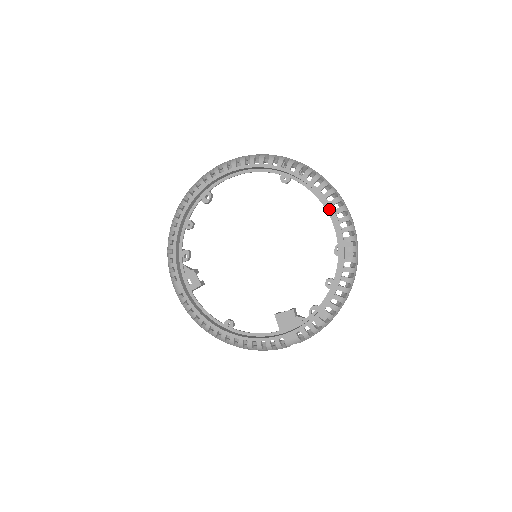
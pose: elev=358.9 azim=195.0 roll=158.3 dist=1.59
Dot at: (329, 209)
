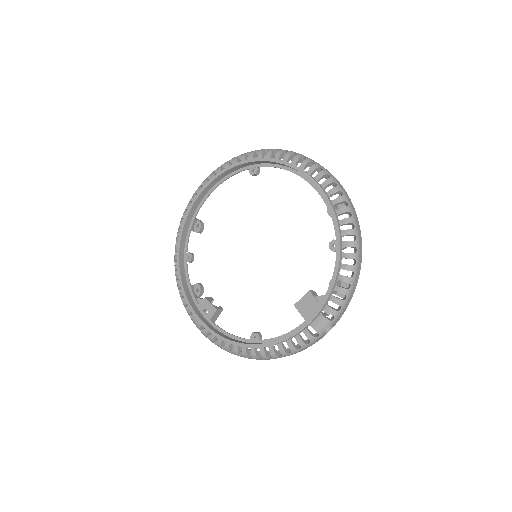
Dot at: occluded
